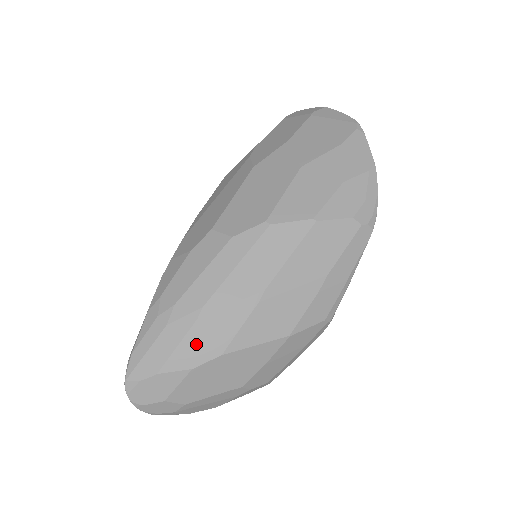
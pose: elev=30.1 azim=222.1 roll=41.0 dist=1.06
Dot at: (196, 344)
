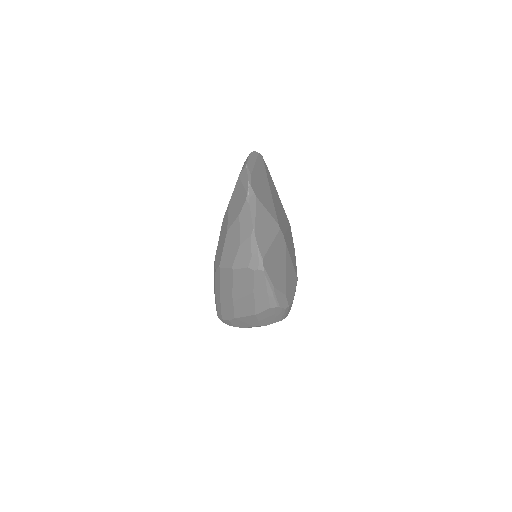
Dot at: (225, 312)
